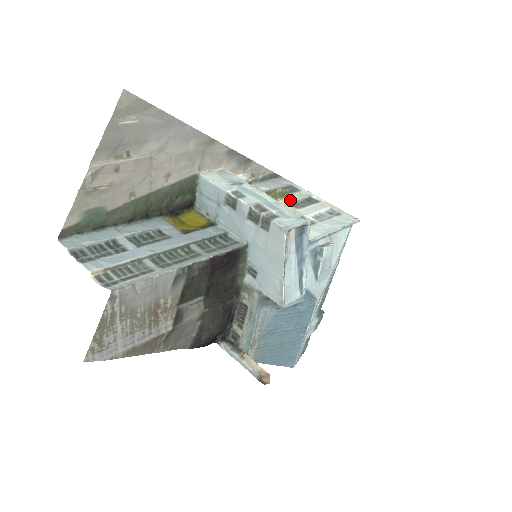
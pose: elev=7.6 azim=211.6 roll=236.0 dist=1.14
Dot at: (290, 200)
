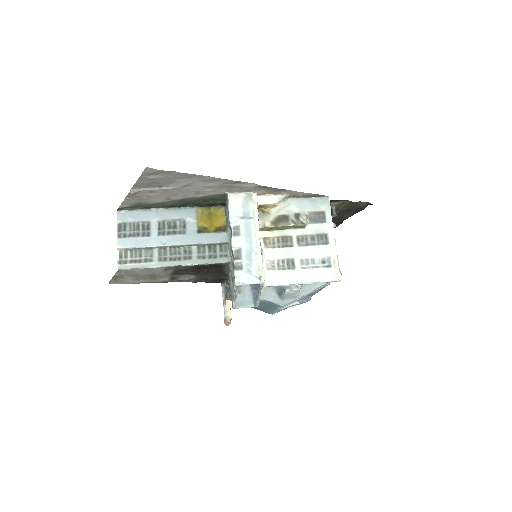
Dot at: (302, 233)
